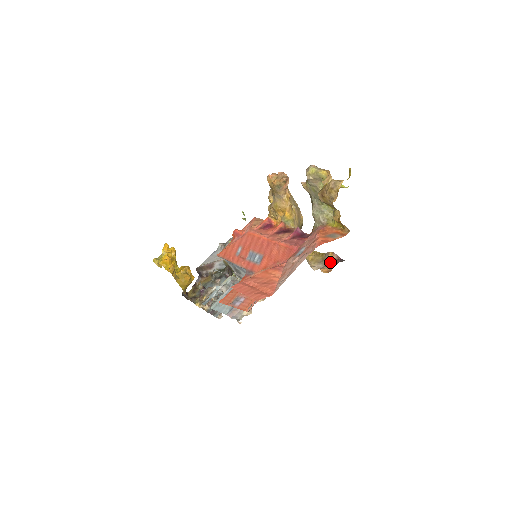
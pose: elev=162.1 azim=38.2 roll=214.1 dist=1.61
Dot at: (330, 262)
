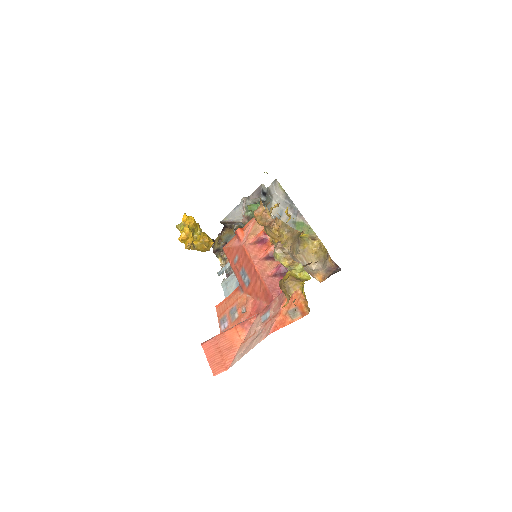
Dot at: (328, 266)
